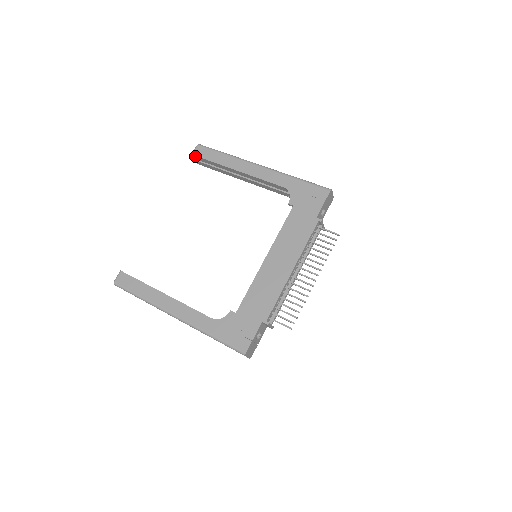
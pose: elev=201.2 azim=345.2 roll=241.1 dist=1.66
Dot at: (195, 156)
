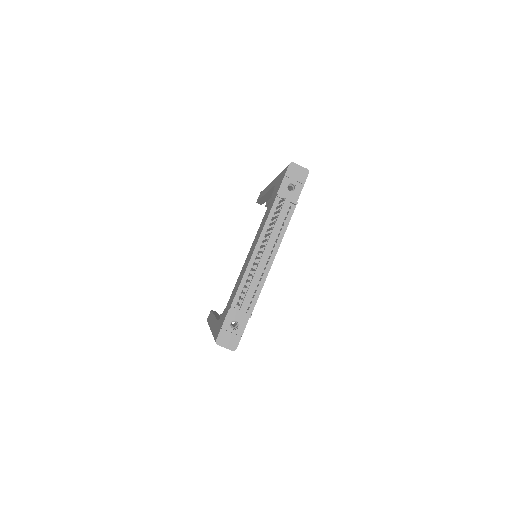
Dot at: (258, 202)
